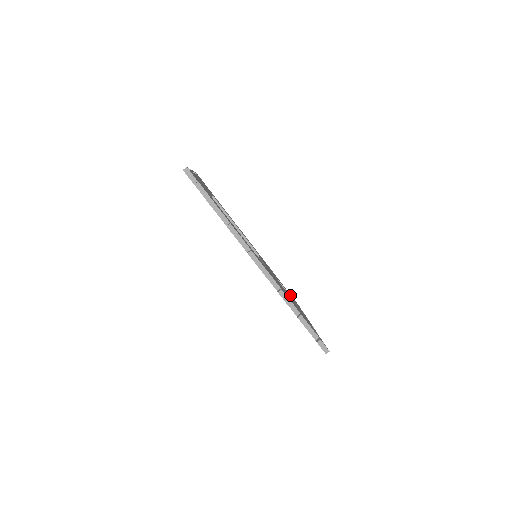
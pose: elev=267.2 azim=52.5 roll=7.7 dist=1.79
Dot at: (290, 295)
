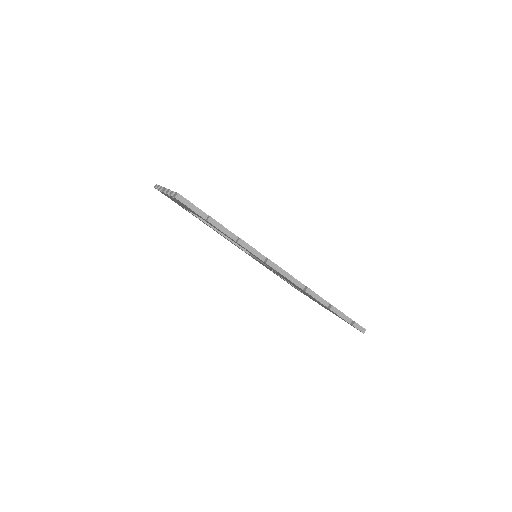
Dot at: occluded
